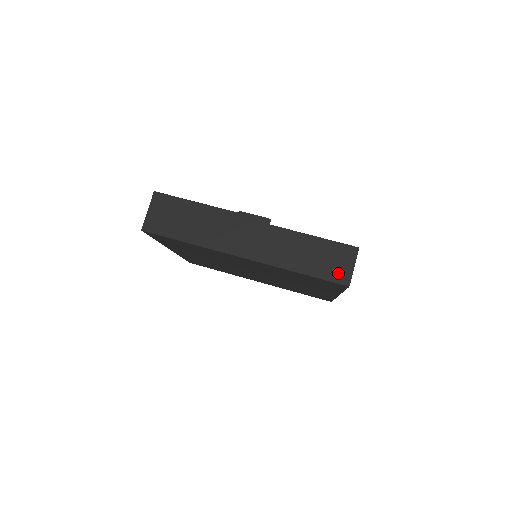
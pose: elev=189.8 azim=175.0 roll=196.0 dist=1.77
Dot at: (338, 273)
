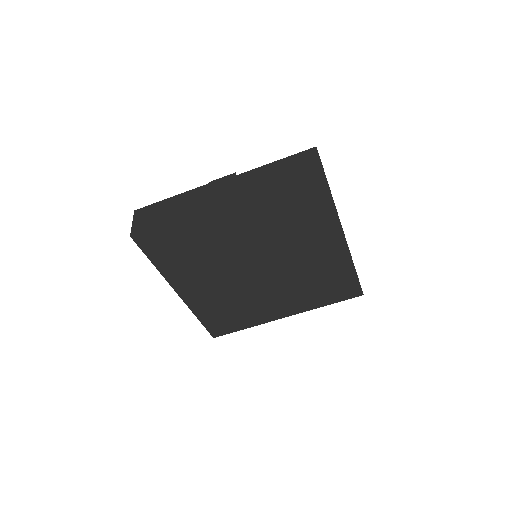
Dot at: (308, 167)
